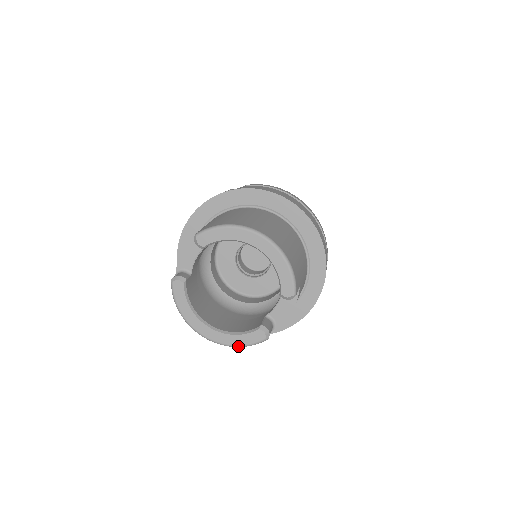
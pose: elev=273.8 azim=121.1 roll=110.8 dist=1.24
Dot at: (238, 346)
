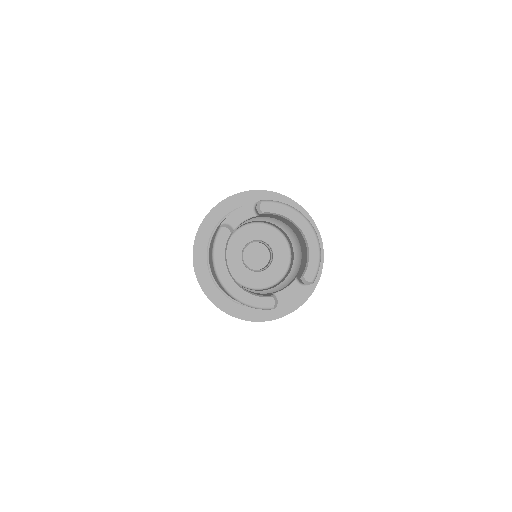
Dot at: (247, 304)
